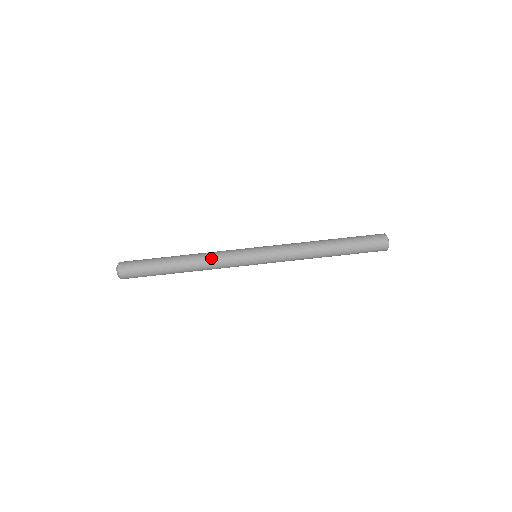
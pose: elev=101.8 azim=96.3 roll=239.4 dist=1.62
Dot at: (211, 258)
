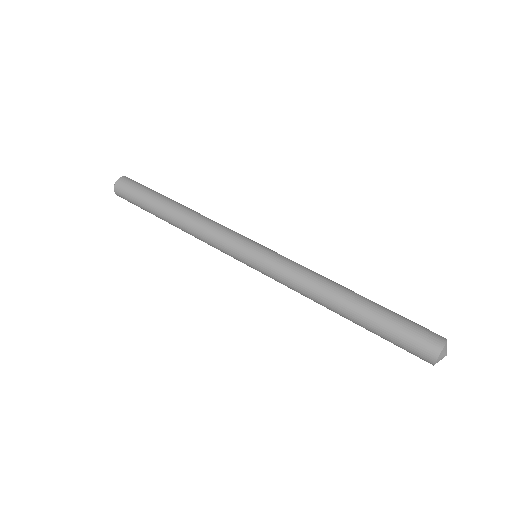
Dot at: (211, 220)
